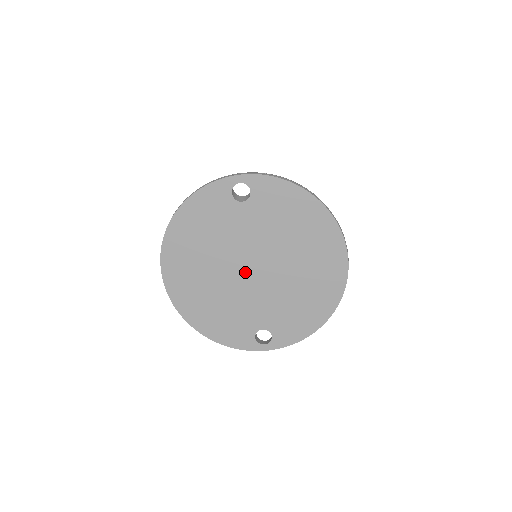
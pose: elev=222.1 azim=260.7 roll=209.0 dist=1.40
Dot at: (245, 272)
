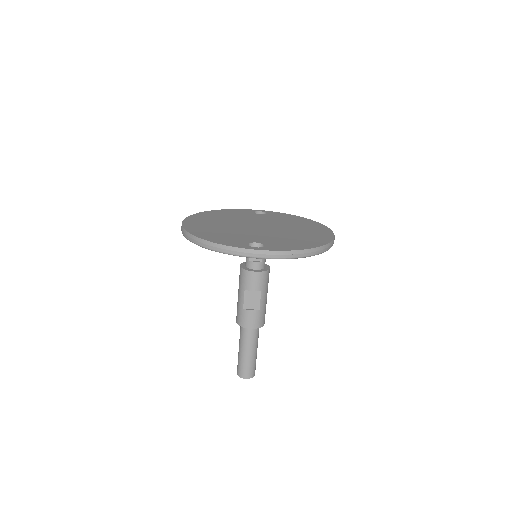
Dot at: (252, 227)
